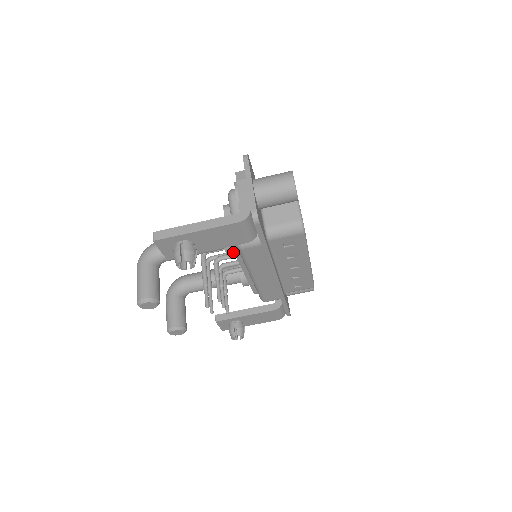
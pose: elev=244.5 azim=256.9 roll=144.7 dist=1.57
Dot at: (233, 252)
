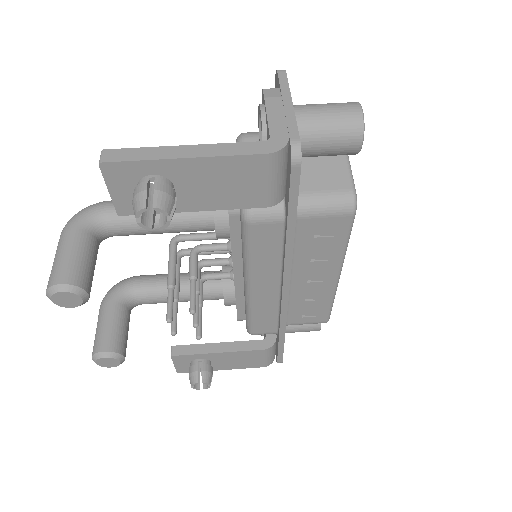
Dot at: occluded
